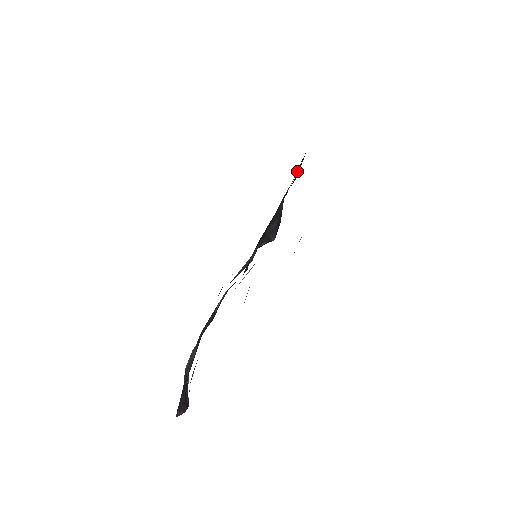
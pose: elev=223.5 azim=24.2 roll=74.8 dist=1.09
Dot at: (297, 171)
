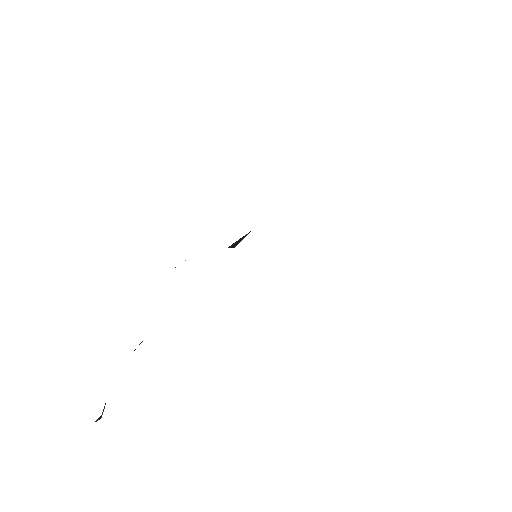
Dot at: occluded
